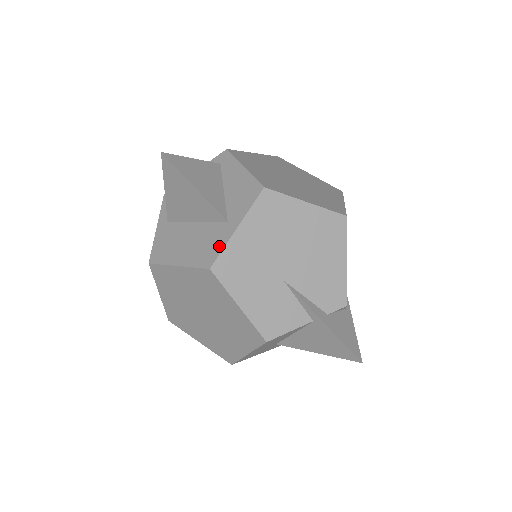
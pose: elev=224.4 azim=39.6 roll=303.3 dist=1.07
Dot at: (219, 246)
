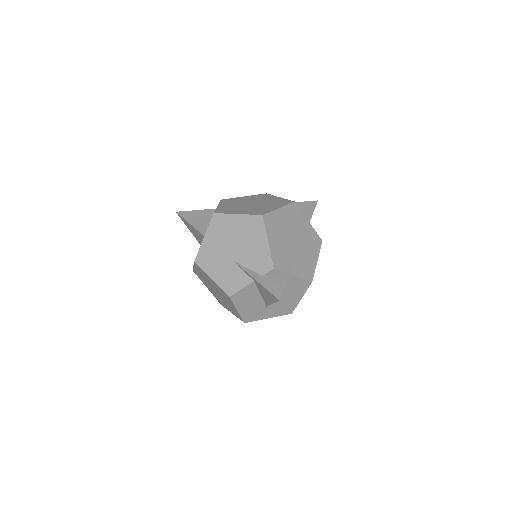
Dot at: (199, 249)
